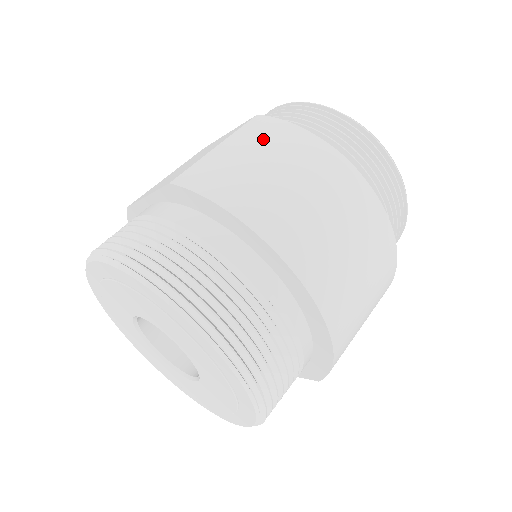
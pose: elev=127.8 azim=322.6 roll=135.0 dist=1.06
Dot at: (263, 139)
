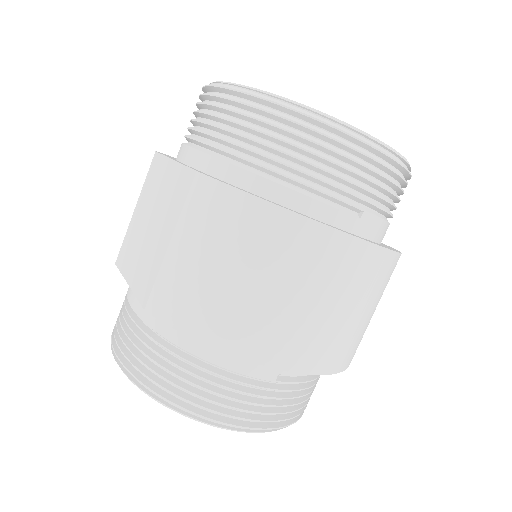
Dot at: (215, 229)
